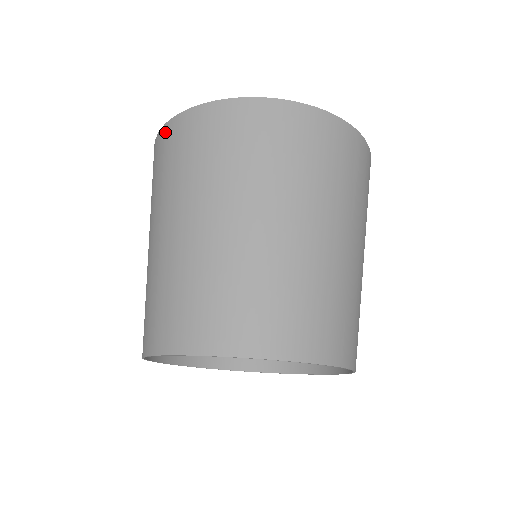
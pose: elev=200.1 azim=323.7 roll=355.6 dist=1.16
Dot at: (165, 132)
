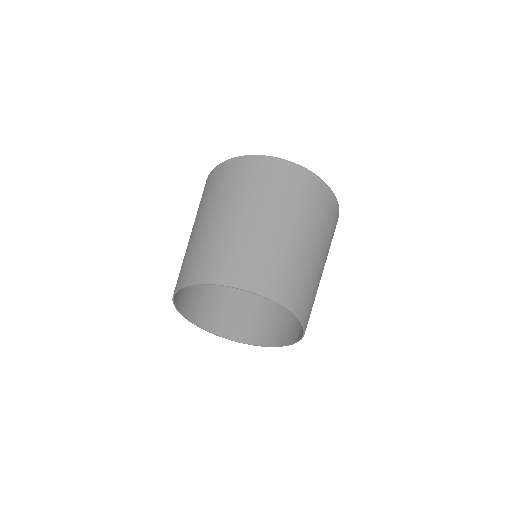
Dot at: occluded
